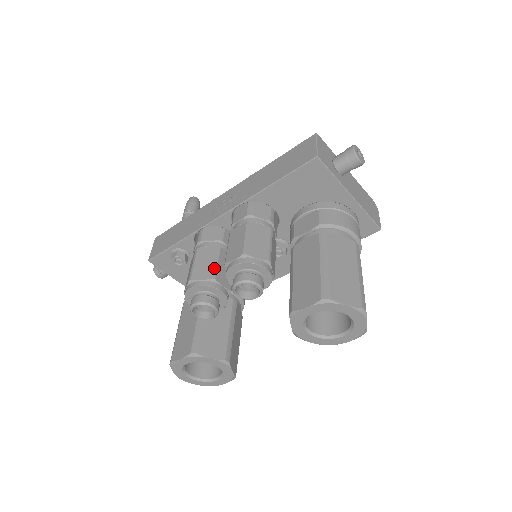
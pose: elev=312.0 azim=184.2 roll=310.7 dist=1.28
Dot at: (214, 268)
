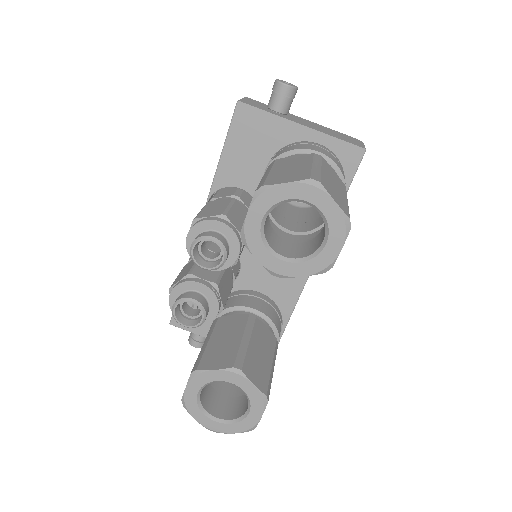
Dot at: (192, 267)
